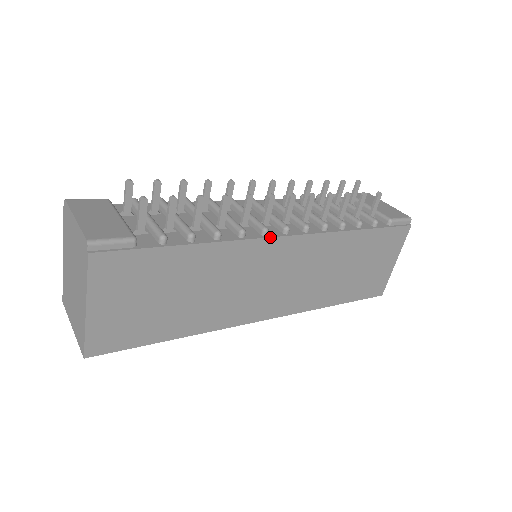
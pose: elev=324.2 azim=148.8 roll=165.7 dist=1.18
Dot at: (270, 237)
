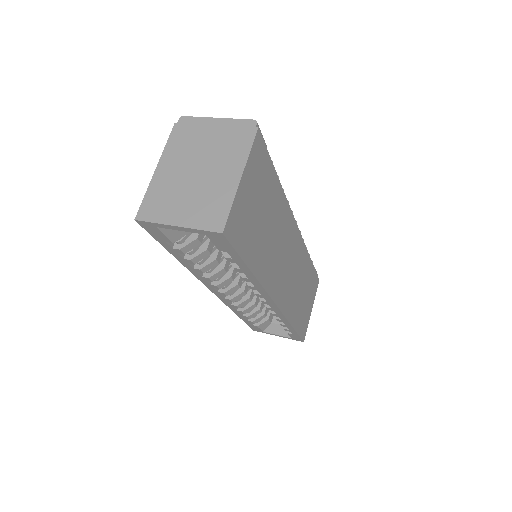
Dot at: (294, 218)
